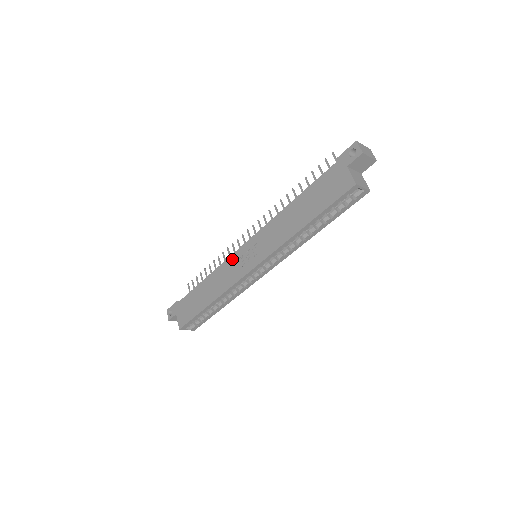
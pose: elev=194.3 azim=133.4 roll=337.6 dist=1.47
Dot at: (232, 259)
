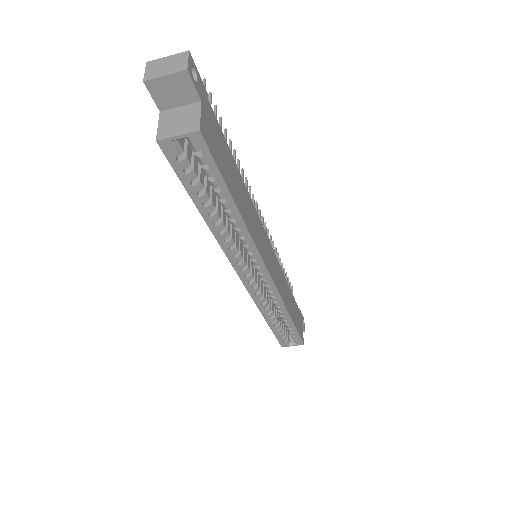
Dot at: occluded
